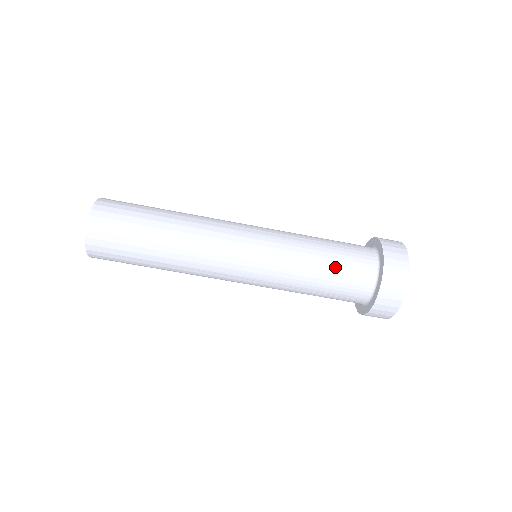
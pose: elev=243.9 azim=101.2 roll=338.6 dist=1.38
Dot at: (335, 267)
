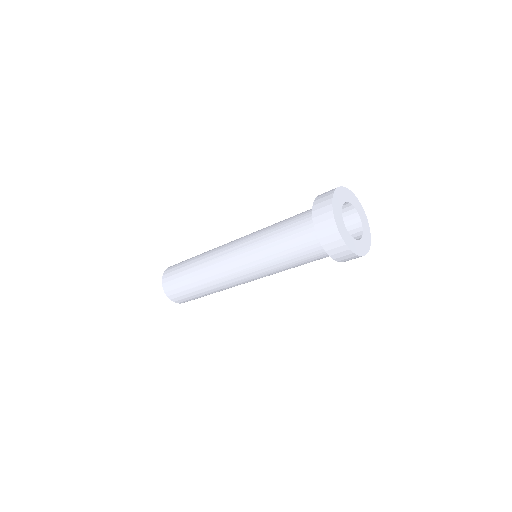
Dot at: (291, 248)
